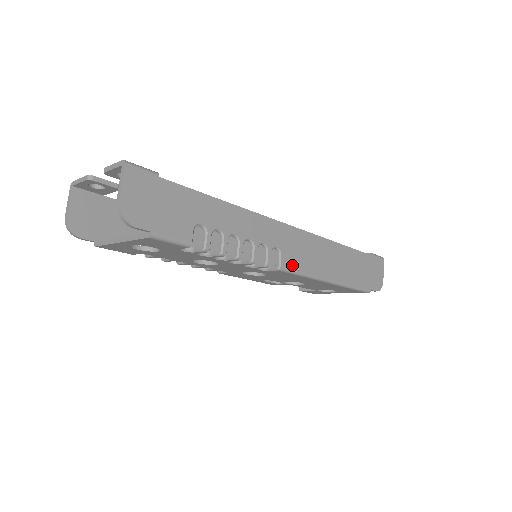
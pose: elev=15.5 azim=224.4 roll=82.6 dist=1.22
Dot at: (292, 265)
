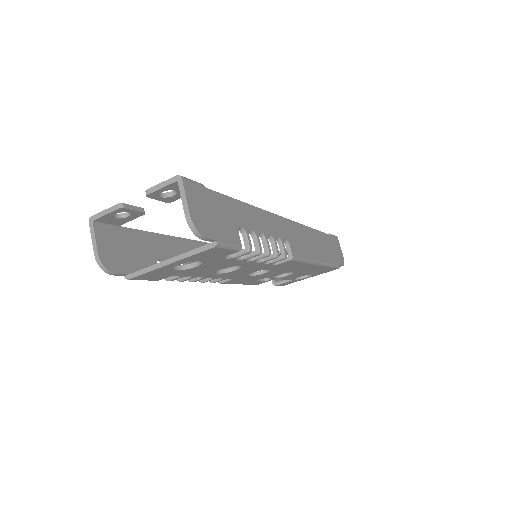
Dot at: (297, 253)
